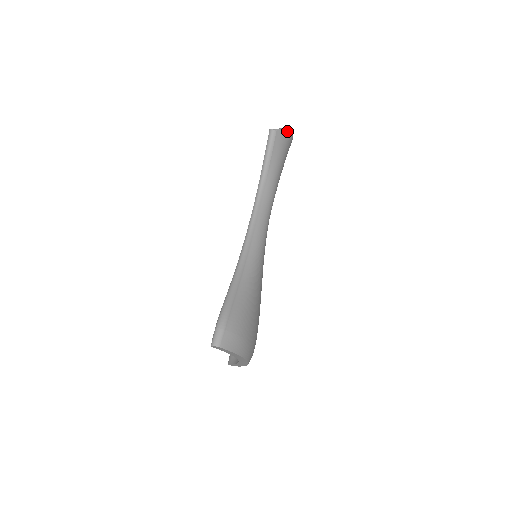
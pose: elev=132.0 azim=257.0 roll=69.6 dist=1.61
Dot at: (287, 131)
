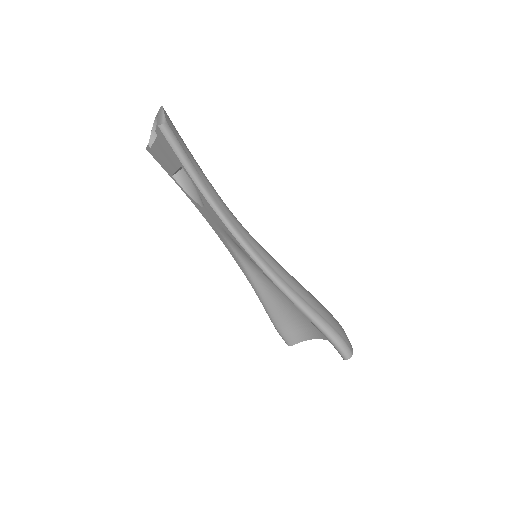
Dot at: (164, 110)
